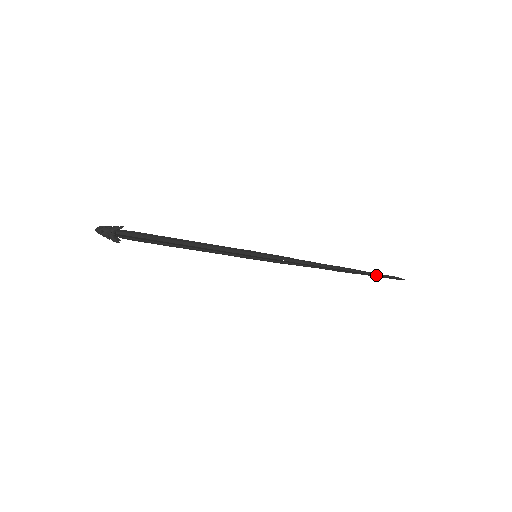
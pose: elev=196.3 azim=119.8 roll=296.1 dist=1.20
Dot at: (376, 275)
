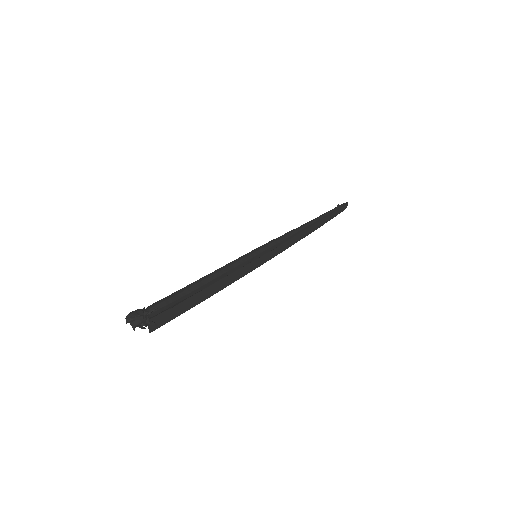
Dot at: (332, 215)
